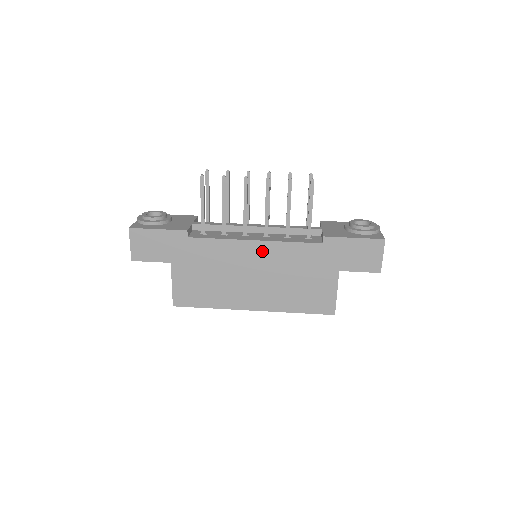
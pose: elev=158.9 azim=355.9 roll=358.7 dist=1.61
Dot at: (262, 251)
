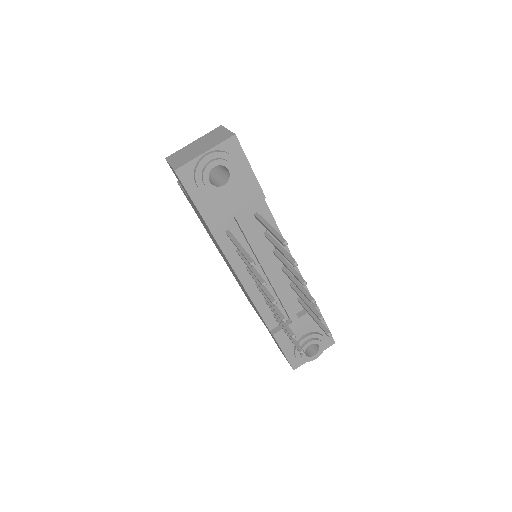
Dot at: (241, 284)
